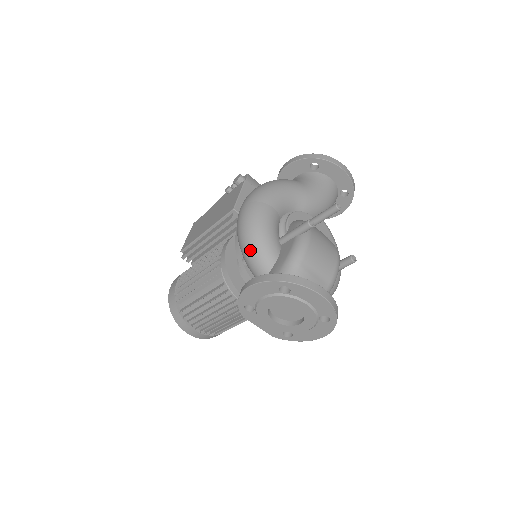
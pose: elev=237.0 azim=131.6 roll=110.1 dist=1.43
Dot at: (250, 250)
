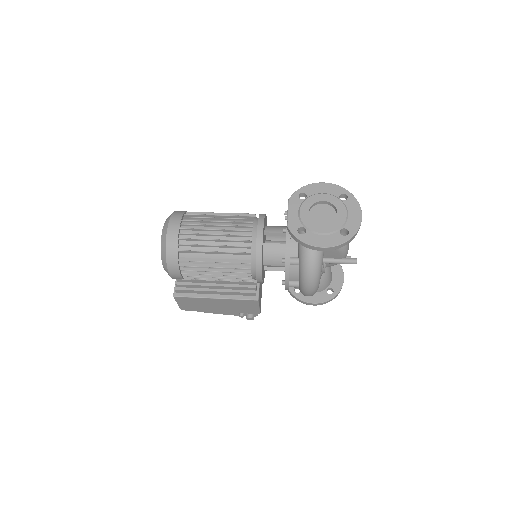
Dot at: occluded
